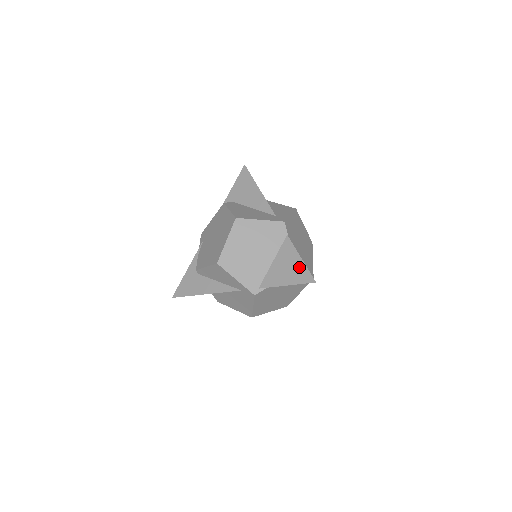
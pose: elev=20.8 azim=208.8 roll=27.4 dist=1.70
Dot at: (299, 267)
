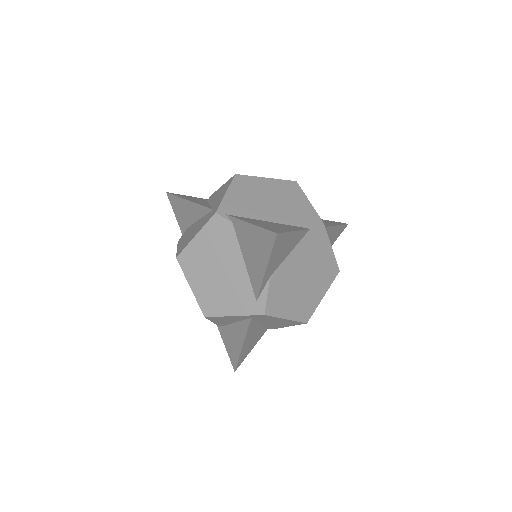
Dot at: (283, 229)
